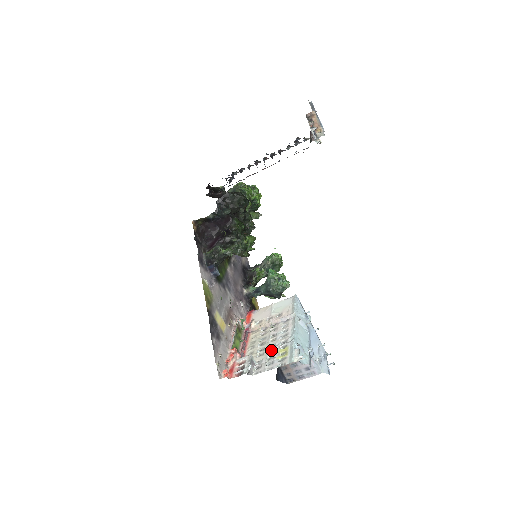
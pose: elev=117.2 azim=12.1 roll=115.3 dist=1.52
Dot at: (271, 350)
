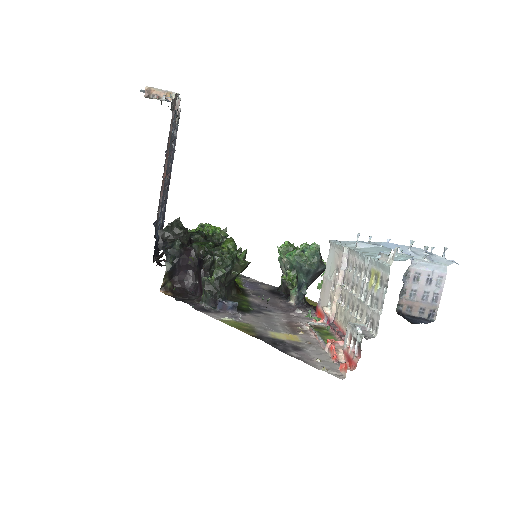
Dot at: (363, 297)
